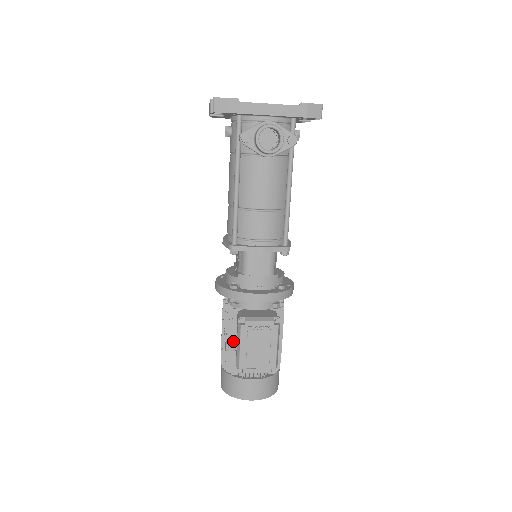
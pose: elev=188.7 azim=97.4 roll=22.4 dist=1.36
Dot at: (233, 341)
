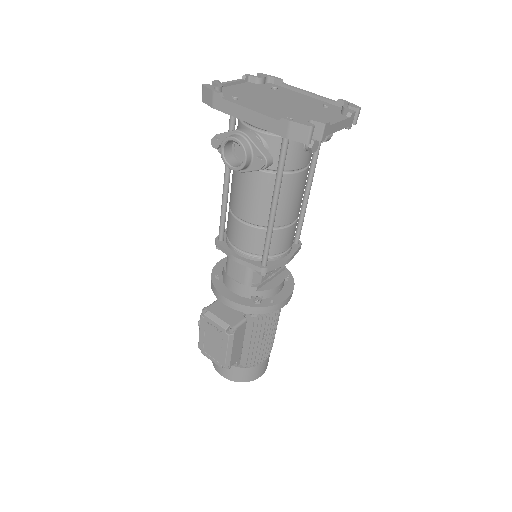
Dot at: occluded
